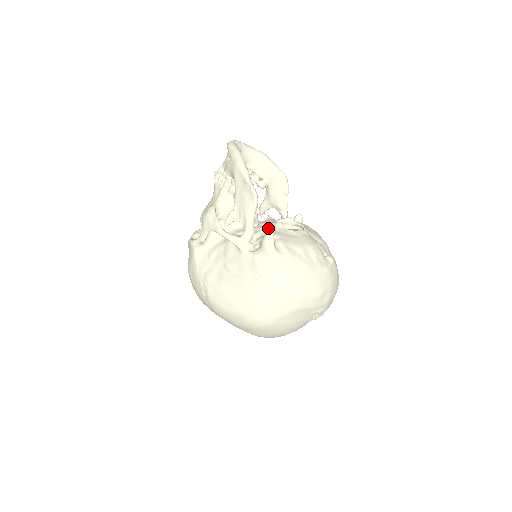
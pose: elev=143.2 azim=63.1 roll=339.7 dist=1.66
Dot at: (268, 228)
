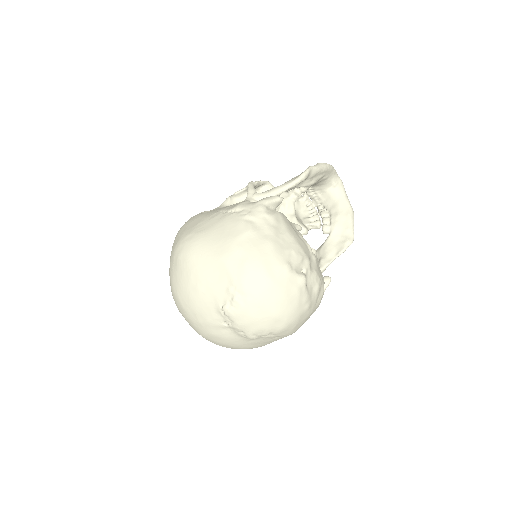
Dot at: occluded
